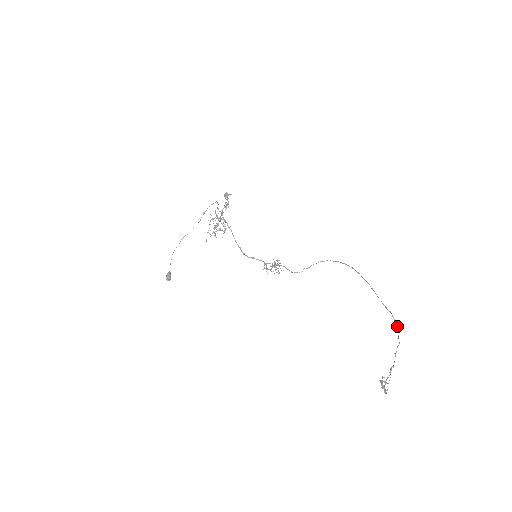
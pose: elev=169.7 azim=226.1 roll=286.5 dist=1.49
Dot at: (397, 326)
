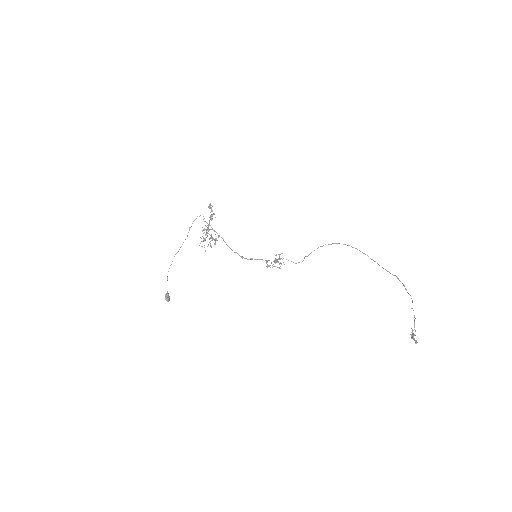
Dot at: (404, 286)
